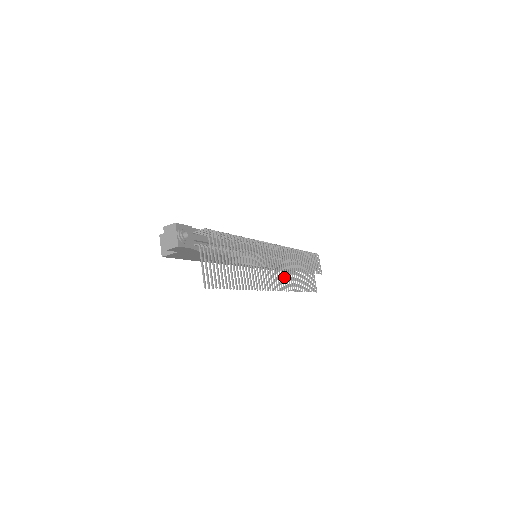
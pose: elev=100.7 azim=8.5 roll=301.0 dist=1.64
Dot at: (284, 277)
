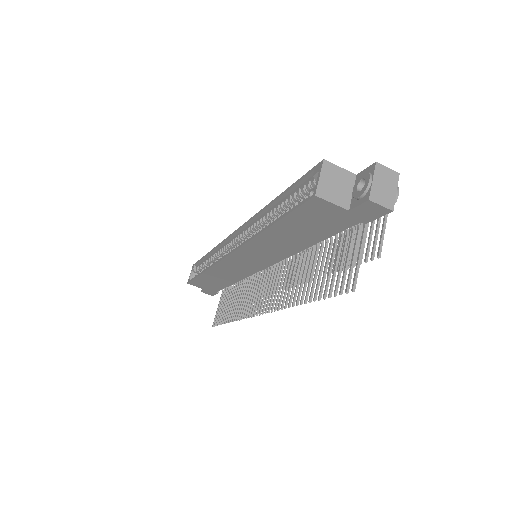
Dot at: (250, 299)
